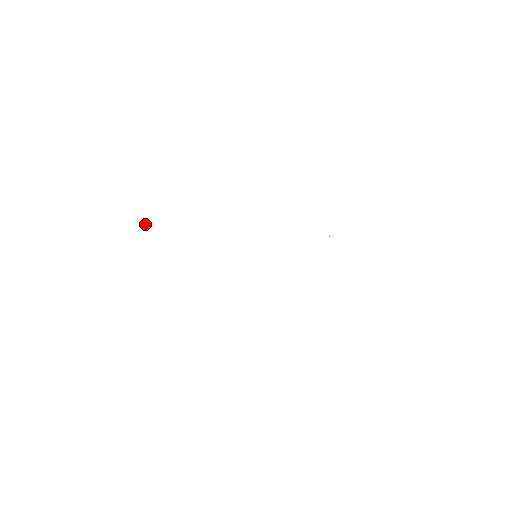
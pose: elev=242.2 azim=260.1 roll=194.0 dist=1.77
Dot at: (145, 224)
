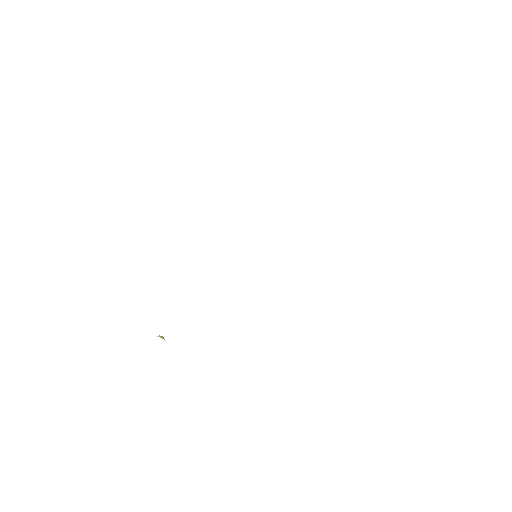
Dot at: occluded
